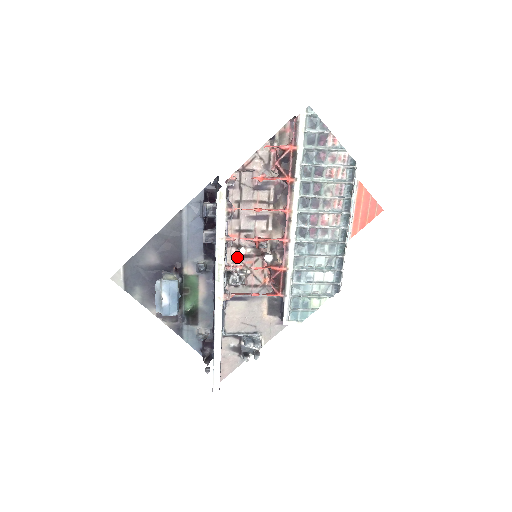
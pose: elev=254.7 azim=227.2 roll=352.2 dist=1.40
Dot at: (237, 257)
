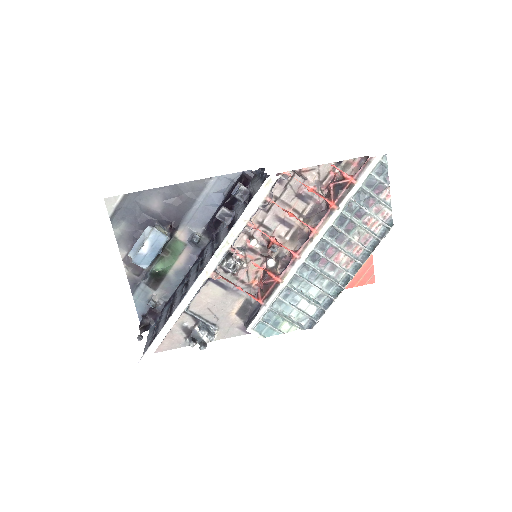
Dot at: (243, 246)
